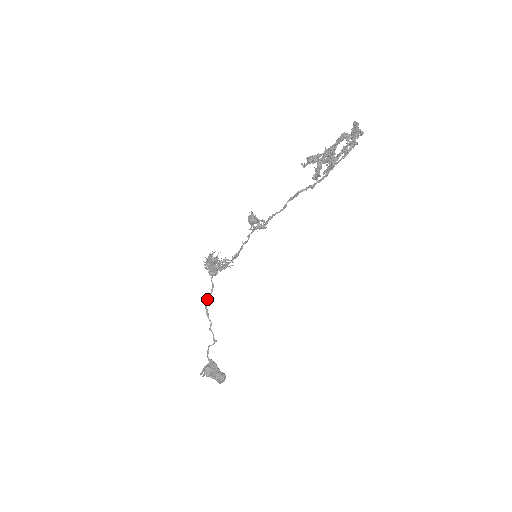
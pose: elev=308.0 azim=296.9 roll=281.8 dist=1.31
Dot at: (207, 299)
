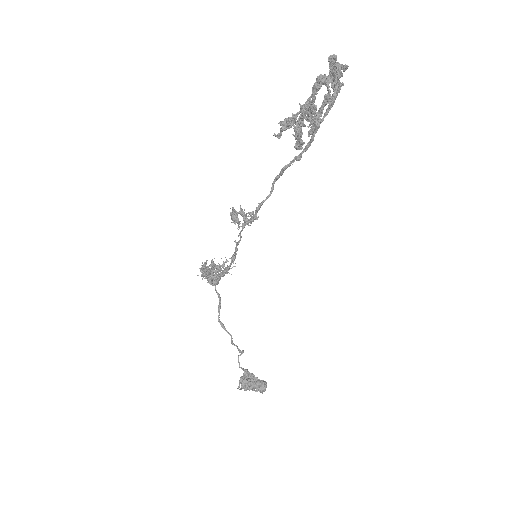
Dot at: (218, 311)
